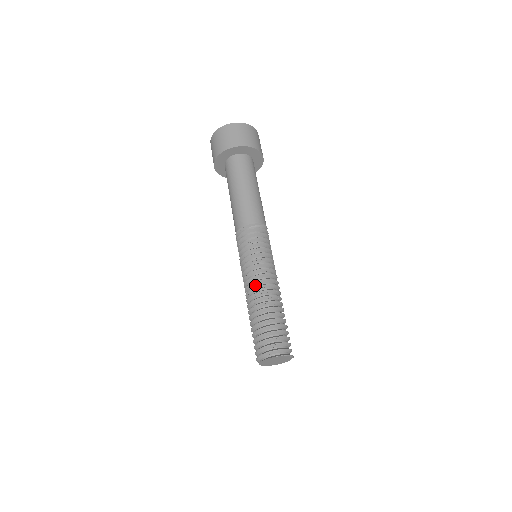
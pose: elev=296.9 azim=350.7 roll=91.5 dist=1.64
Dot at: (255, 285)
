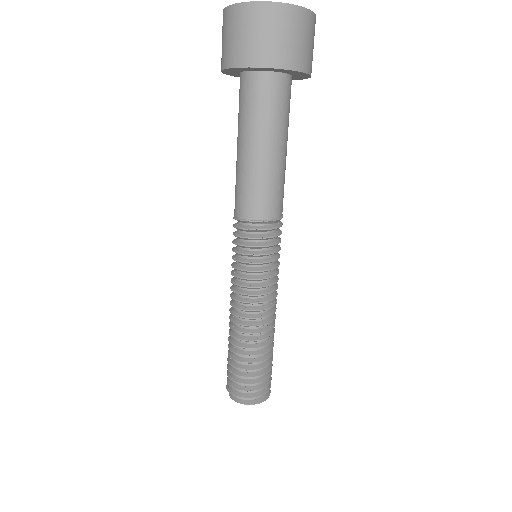
Dot at: (245, 311)
